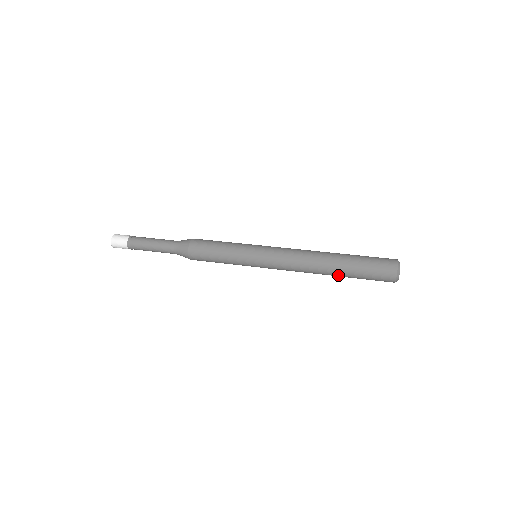
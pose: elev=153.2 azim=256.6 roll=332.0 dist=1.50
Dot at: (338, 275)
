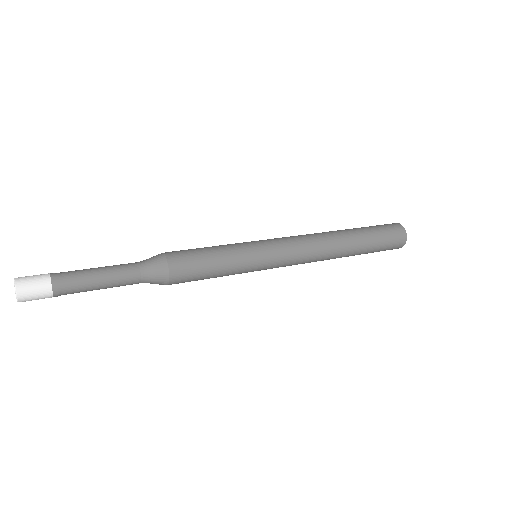
Dot at: (356, 245)
